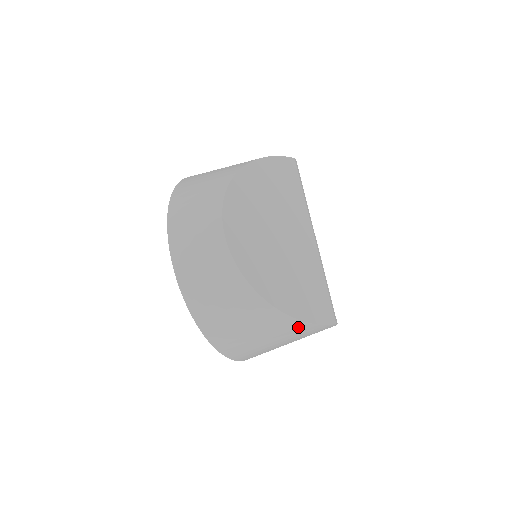
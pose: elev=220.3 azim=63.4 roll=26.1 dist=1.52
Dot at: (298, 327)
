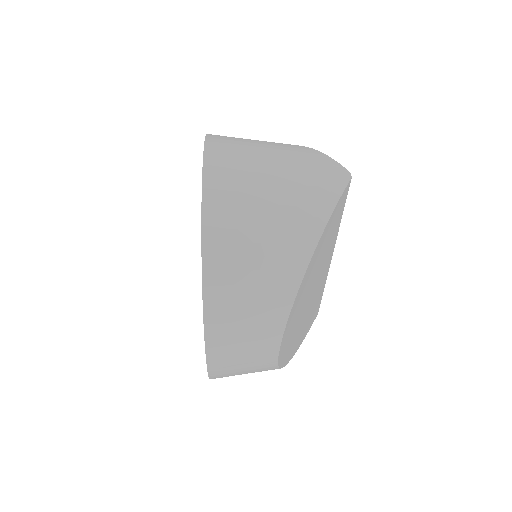
Dot at: occluded
